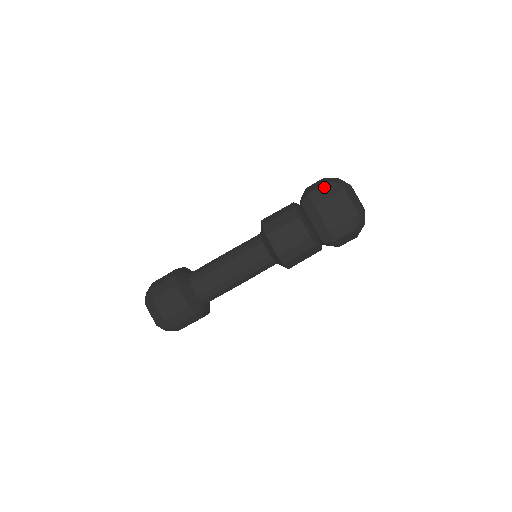
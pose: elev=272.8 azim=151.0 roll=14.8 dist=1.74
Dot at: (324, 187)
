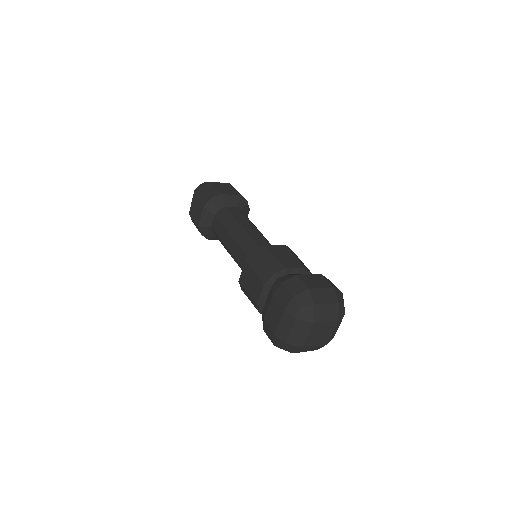
Dot at: (289, 296)
